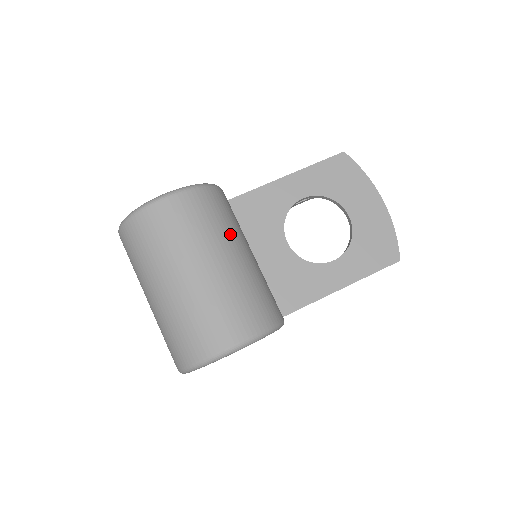
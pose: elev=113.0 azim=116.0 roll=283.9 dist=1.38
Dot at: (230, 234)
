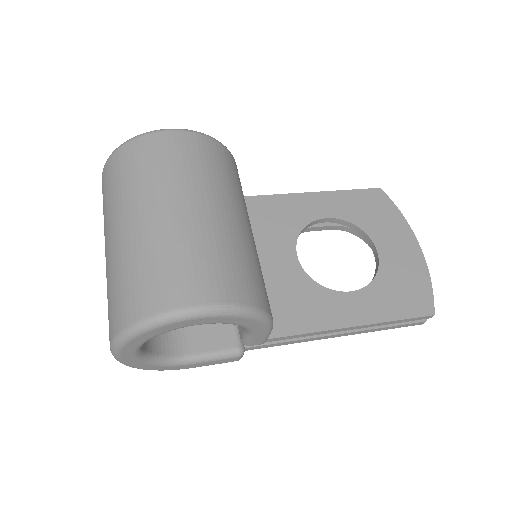
Dot at: (232, 194)
